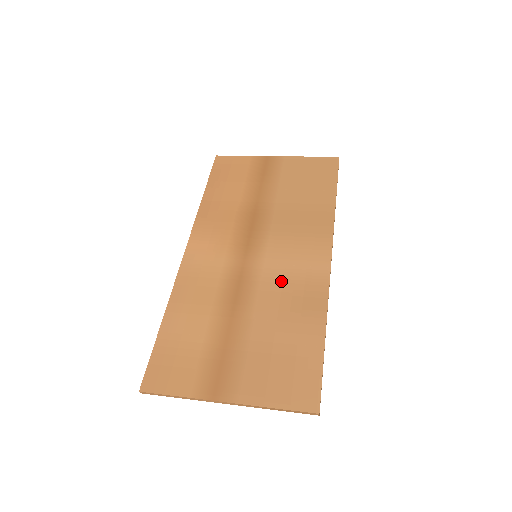
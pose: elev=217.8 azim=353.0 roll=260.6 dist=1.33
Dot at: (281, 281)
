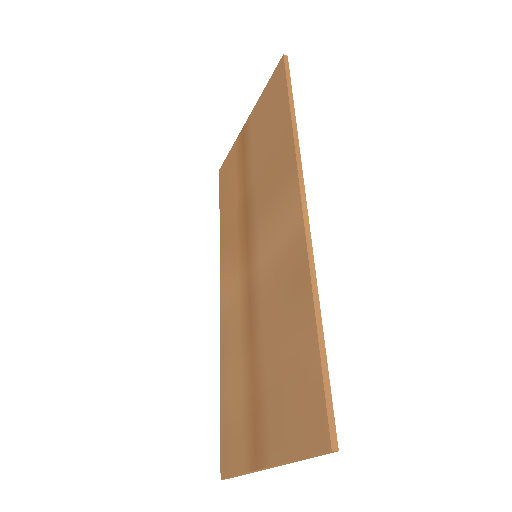
Dot at: (272, 272)
